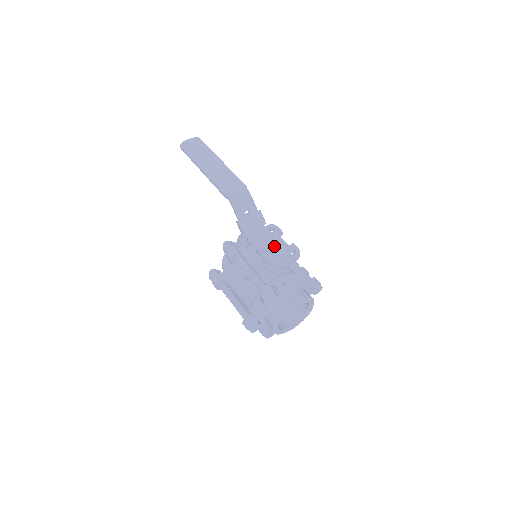
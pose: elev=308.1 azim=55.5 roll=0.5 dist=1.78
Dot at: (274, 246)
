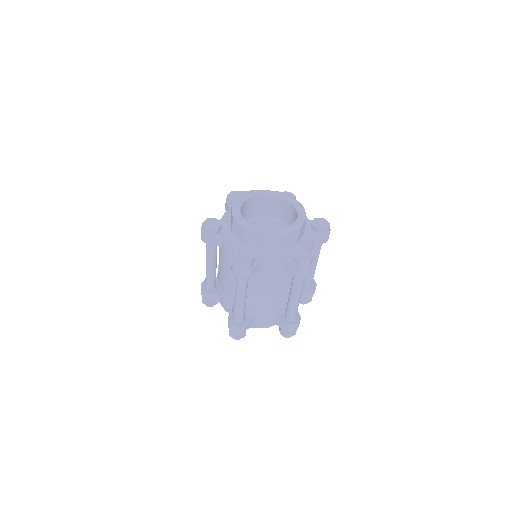
Dot at: occluded
